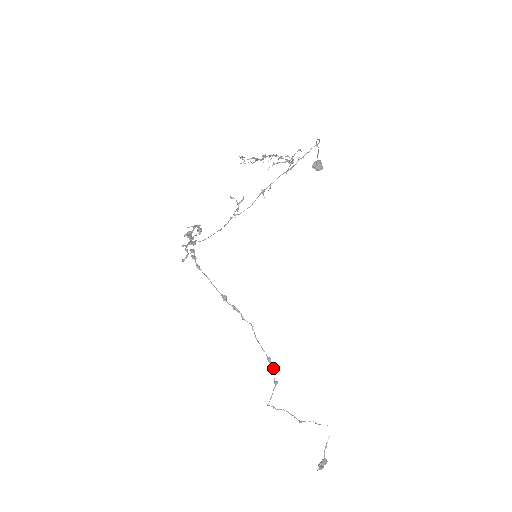
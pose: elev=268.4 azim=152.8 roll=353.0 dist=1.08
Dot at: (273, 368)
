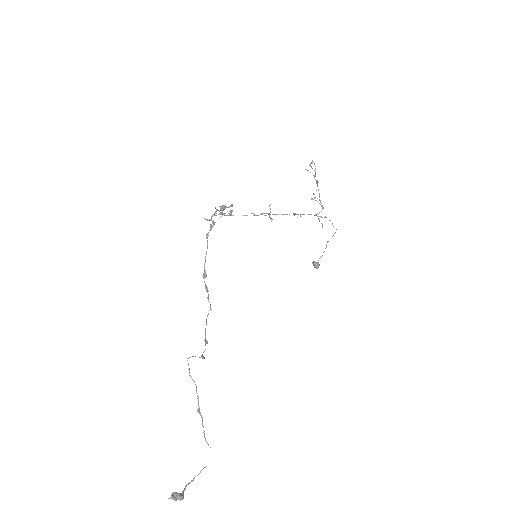
Dot at: occluded
